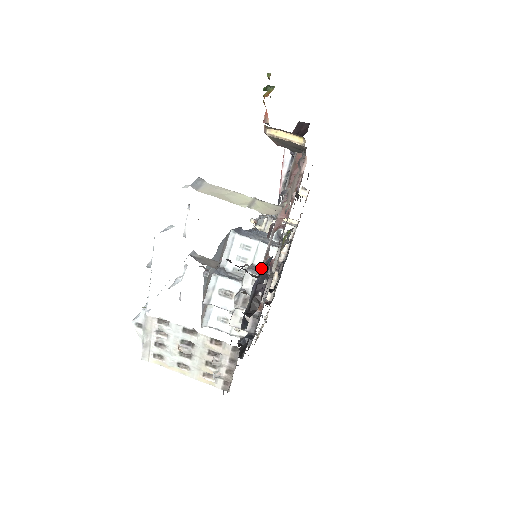
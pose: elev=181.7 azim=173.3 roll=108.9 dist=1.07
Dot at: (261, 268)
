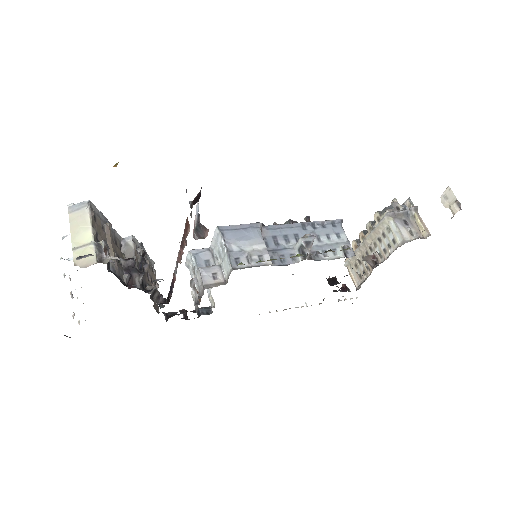
Dot at: (172, 279)
